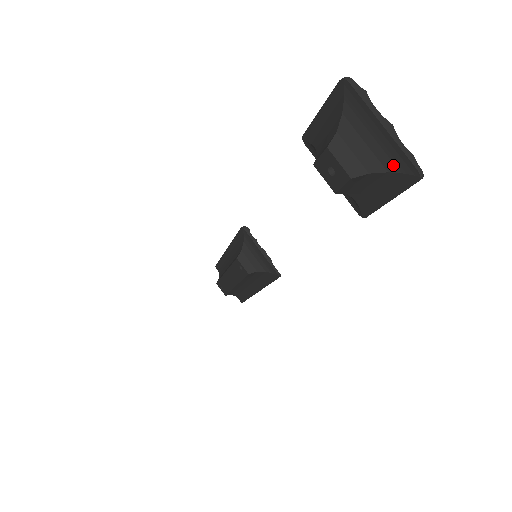
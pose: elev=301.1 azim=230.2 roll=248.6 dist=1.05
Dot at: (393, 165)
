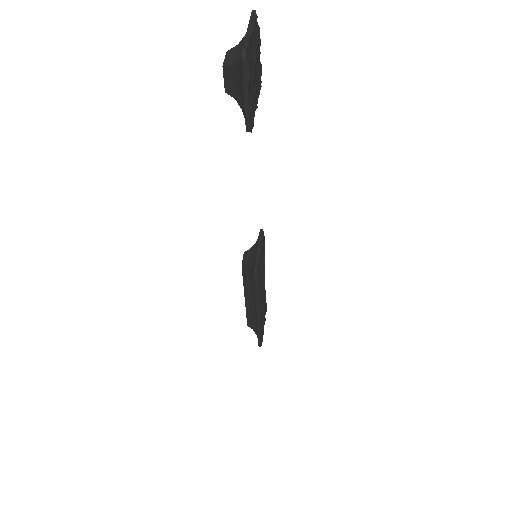
Dot at: occluded
